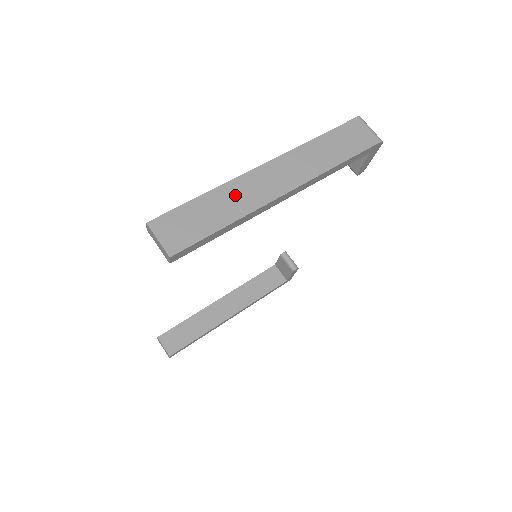
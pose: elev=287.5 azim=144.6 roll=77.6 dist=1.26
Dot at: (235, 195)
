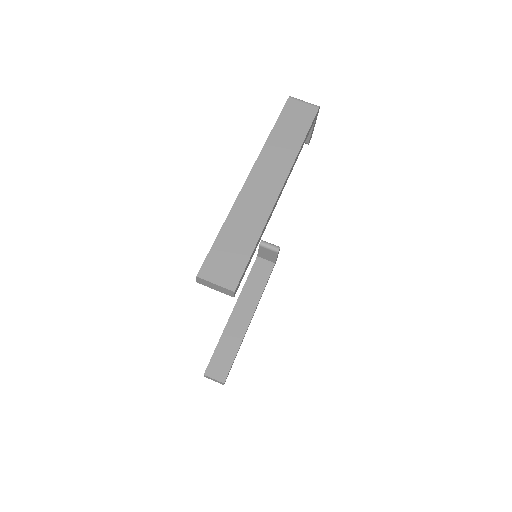
Dot at: (246, 213)
